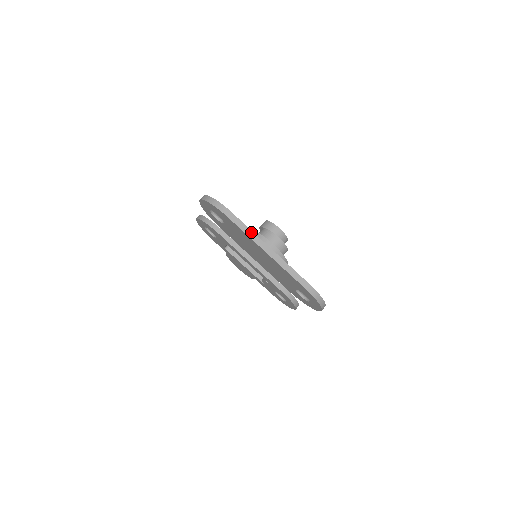
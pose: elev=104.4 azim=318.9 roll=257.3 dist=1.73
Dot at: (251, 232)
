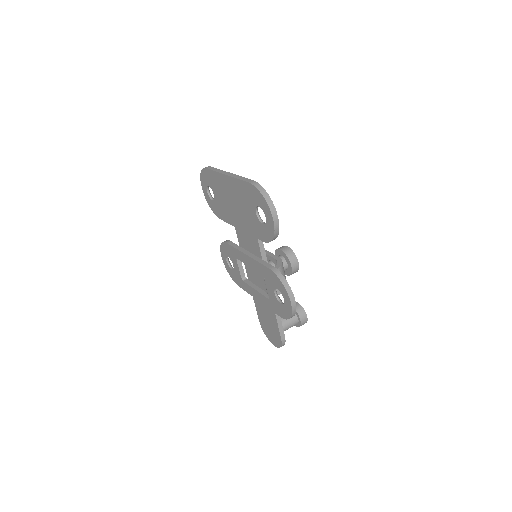
Dot at: (220, 170)
